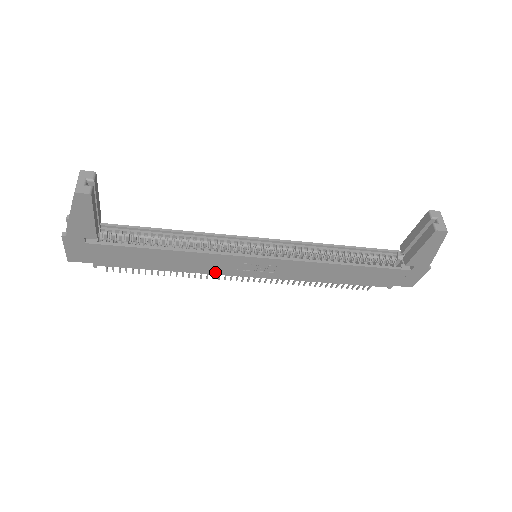
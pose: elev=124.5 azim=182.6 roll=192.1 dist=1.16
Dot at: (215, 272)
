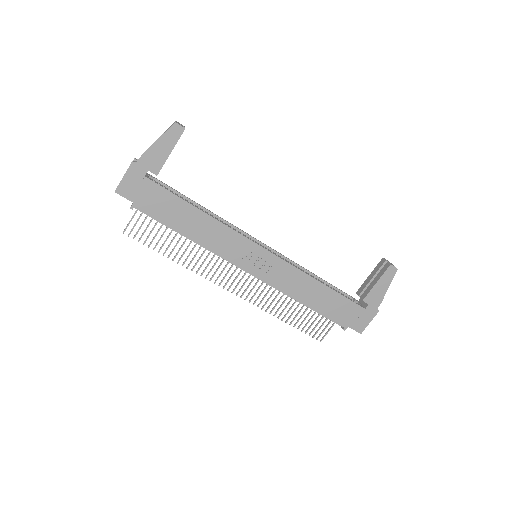
Dot at: (223, 254)
